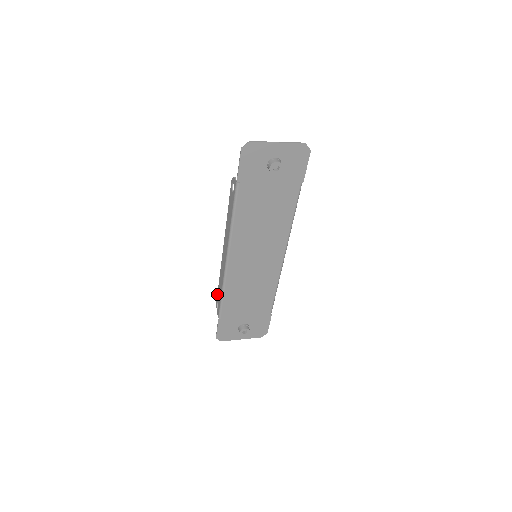
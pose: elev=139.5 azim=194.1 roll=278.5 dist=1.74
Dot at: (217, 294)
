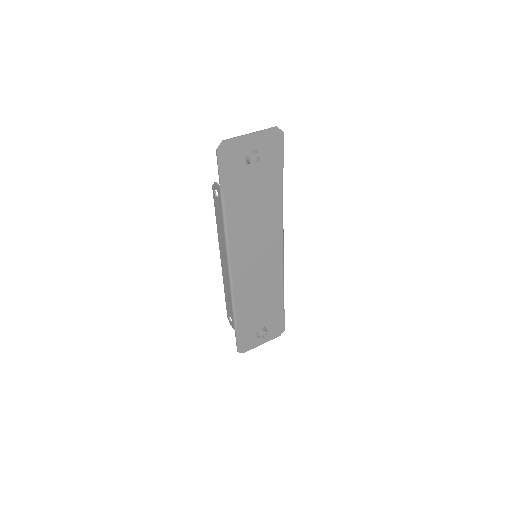
Dot at: (226, 307)
